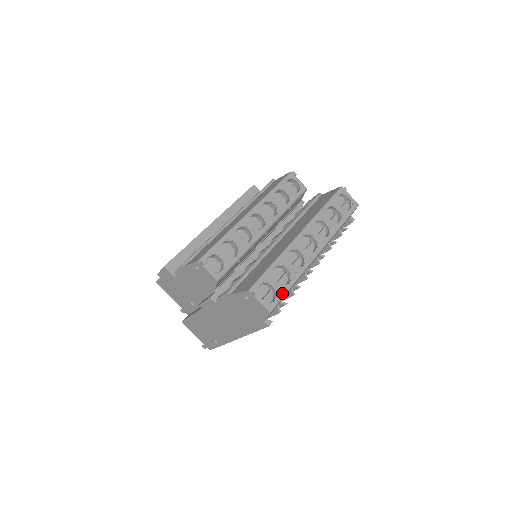
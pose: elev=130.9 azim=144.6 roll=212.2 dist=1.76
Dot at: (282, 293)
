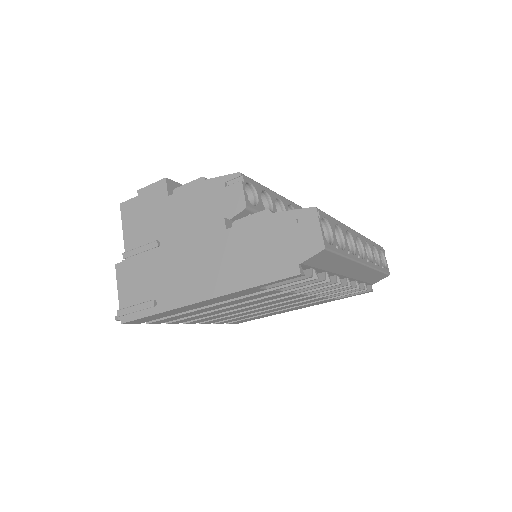
Dot at: (337, 249)
